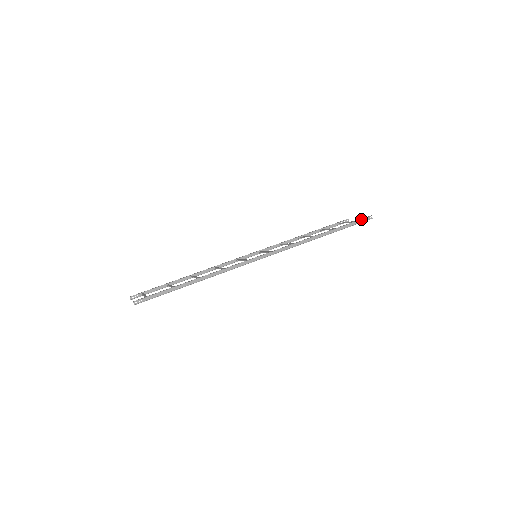
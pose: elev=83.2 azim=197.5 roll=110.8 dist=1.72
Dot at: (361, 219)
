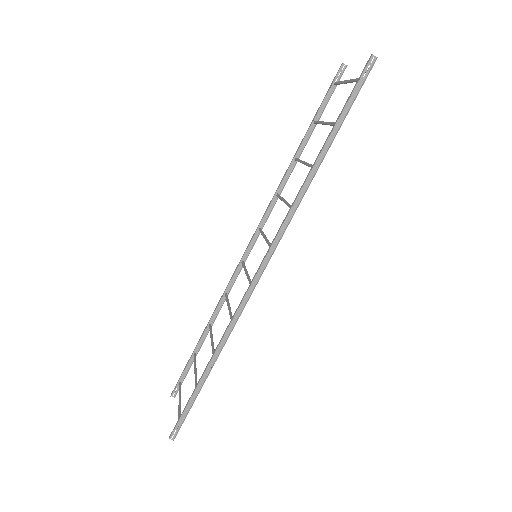
Dot at: (359, 78)
